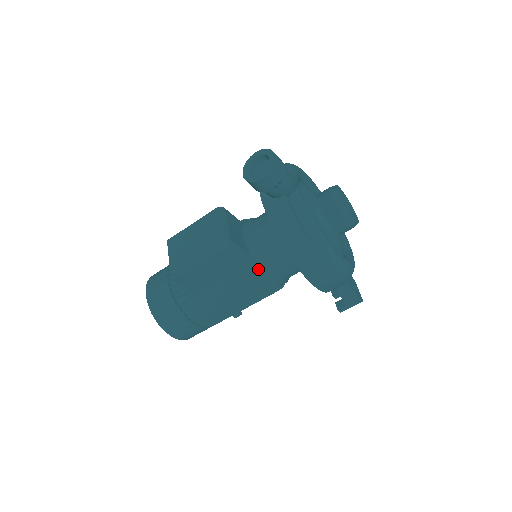
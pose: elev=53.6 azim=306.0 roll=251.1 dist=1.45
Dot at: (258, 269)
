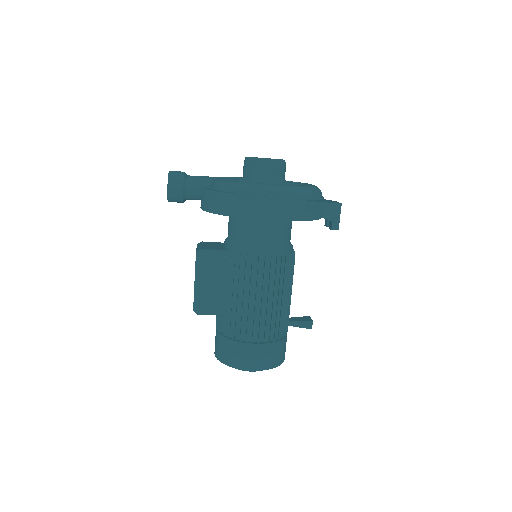
Dot at: (240, 254)
